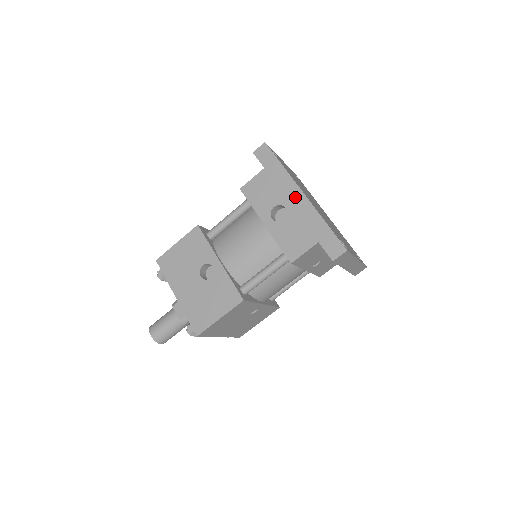
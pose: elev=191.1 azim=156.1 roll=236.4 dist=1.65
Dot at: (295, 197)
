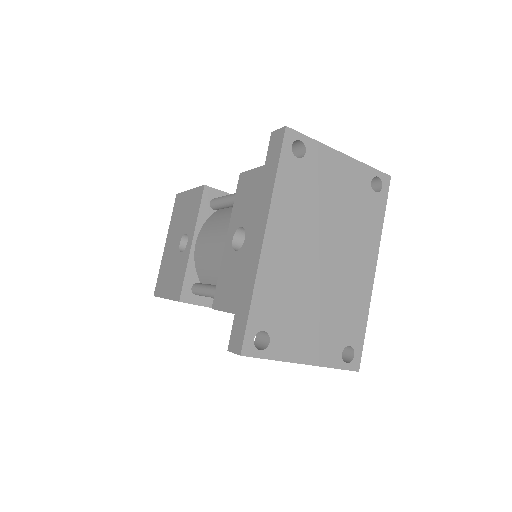
Dot at: (256, 234)
